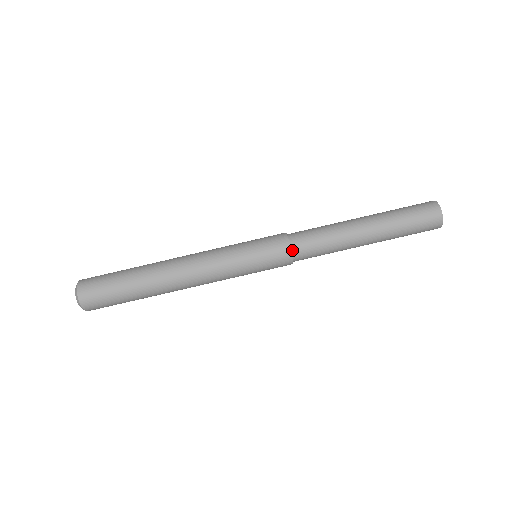
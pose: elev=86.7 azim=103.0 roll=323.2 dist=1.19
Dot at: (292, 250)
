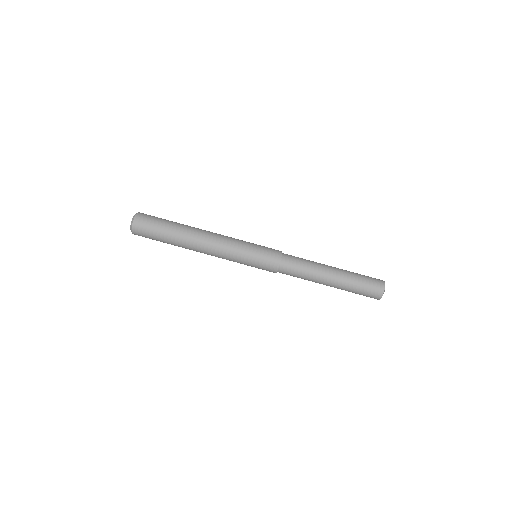
Dot at: (282, 259)
